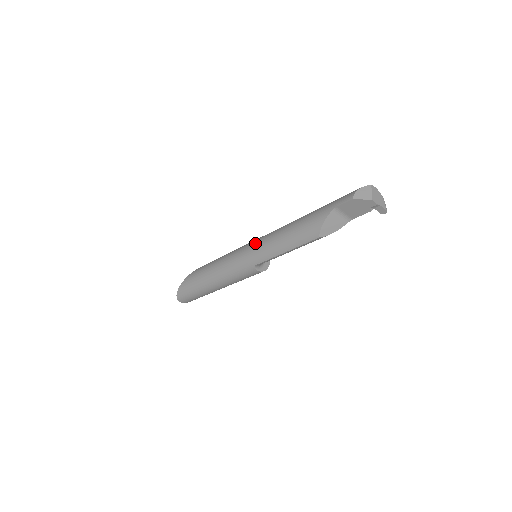
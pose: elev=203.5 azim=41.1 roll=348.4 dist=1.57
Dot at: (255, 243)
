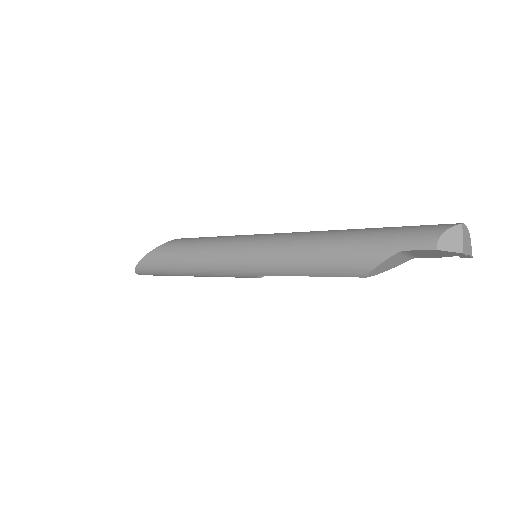
Dot at: (259, 248)
